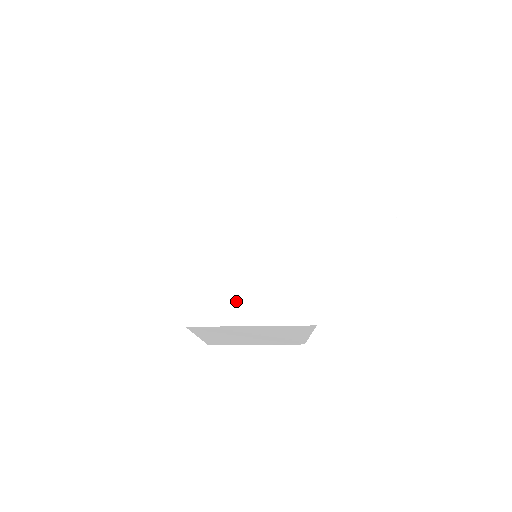
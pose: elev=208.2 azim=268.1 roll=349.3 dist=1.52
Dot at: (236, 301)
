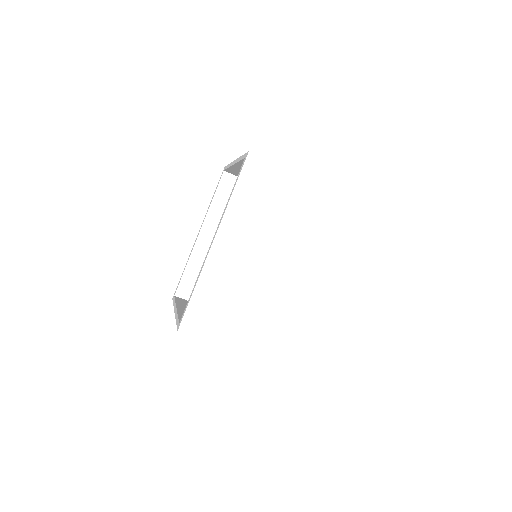
Dot at: (232, 324)
